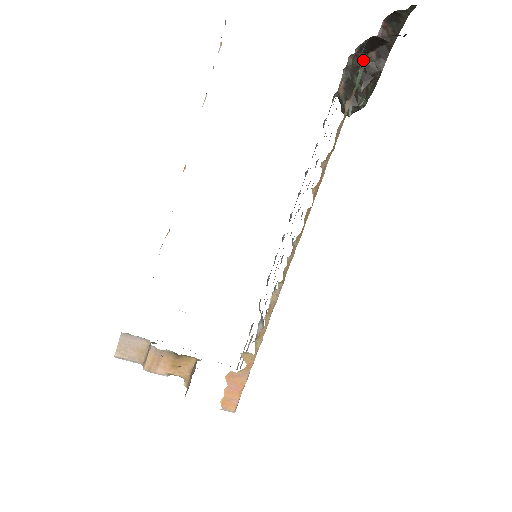
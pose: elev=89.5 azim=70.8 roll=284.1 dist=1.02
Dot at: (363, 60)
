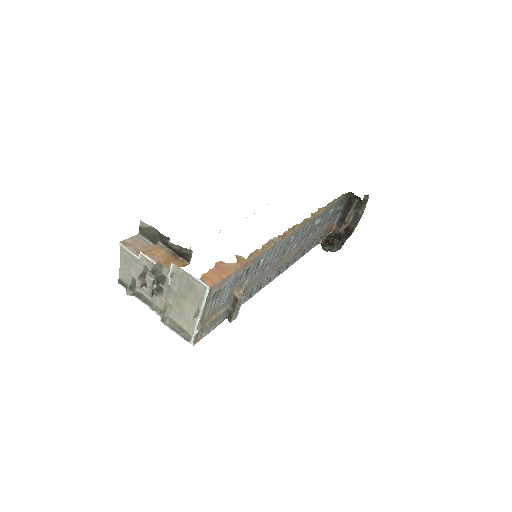
Dot at: (337, 232)
